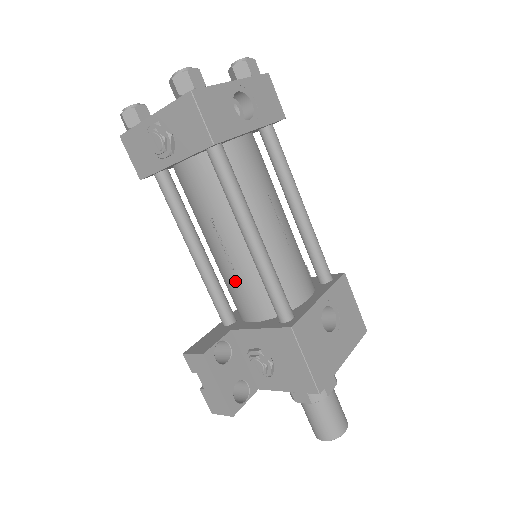
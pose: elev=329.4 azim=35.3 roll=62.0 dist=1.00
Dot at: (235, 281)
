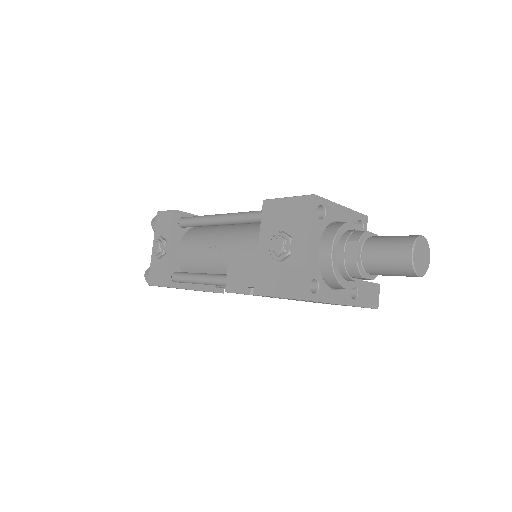
Dot at: (238, 251)
